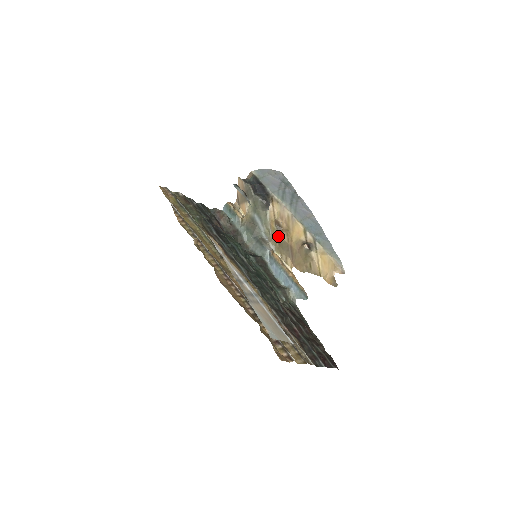
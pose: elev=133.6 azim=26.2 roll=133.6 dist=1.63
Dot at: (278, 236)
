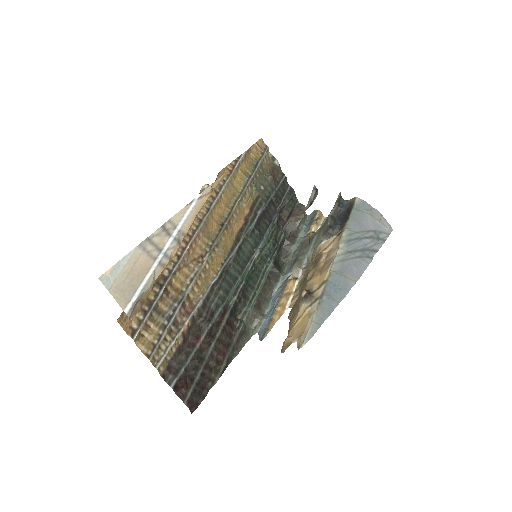
Dot at: occluded
